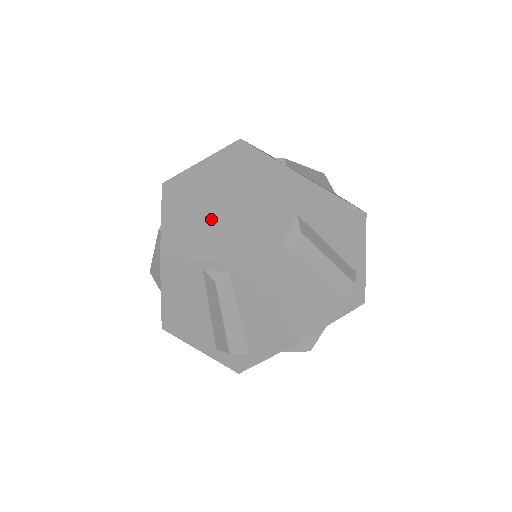
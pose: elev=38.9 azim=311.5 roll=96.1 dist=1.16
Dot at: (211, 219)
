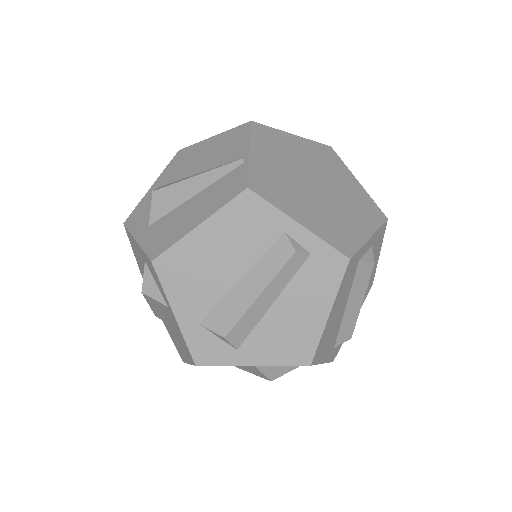
Dot at: (305, 191)
